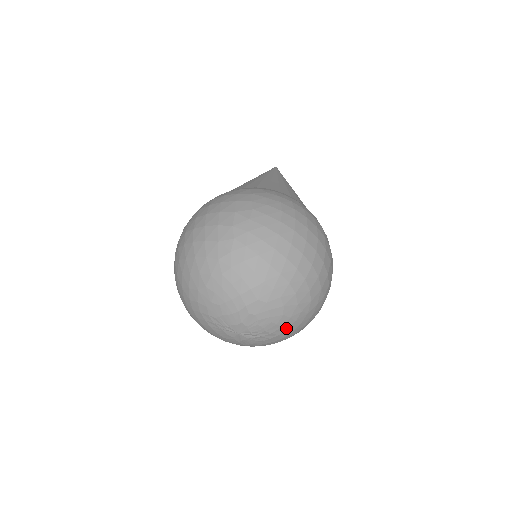
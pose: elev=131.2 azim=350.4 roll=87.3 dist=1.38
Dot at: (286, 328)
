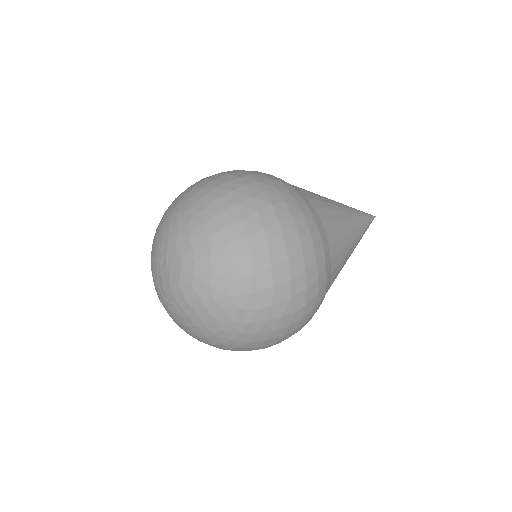
Dot at: (194, 310)
